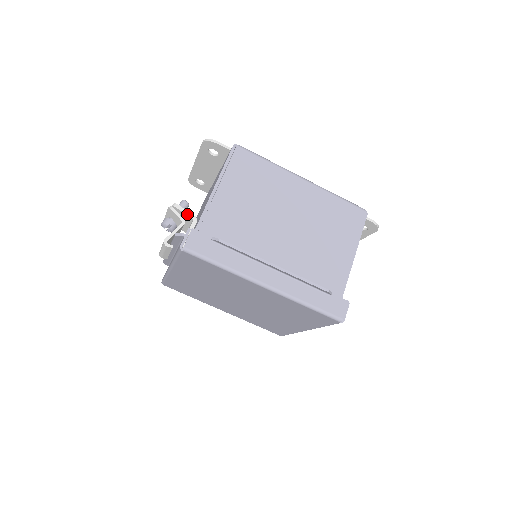
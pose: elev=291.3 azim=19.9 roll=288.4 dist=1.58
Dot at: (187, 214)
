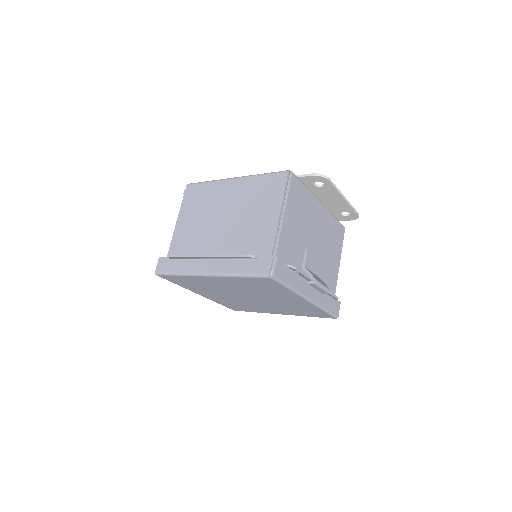
Dot at: occluded
